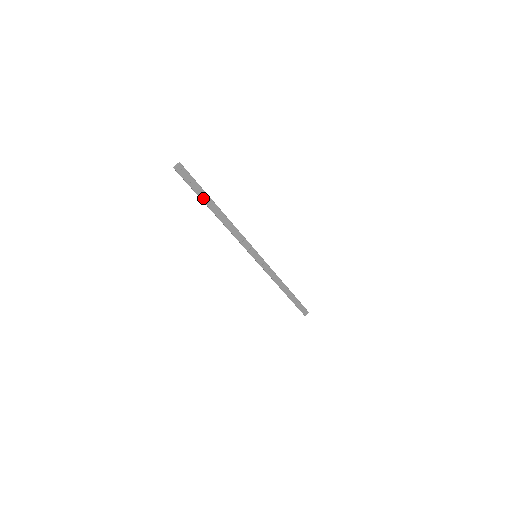
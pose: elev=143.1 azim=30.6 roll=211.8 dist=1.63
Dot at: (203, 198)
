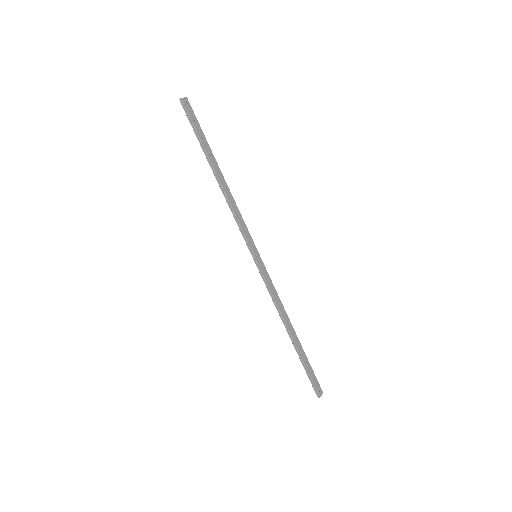
Dot at: (204, 146)
